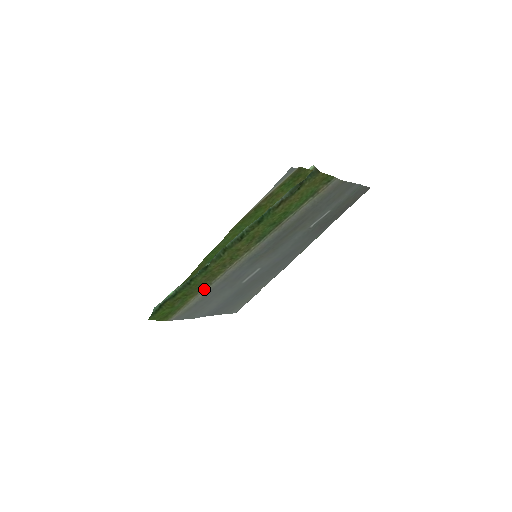
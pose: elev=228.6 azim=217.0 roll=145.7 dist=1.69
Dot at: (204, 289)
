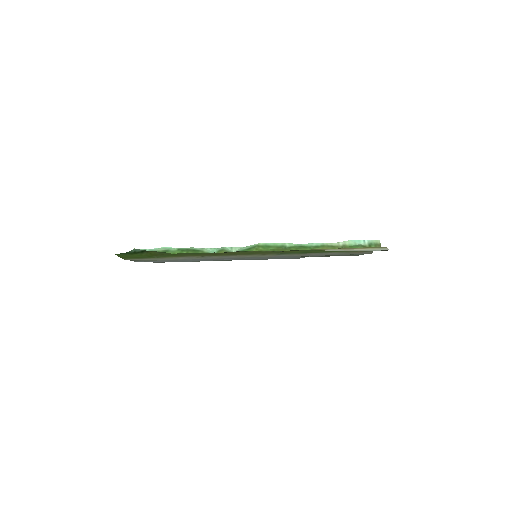
Dot at: (192, 256)
